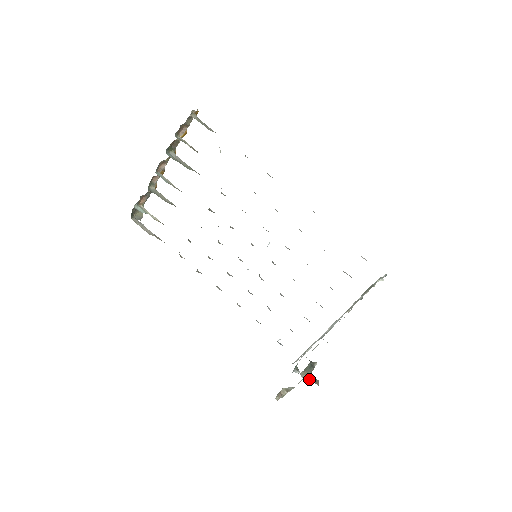
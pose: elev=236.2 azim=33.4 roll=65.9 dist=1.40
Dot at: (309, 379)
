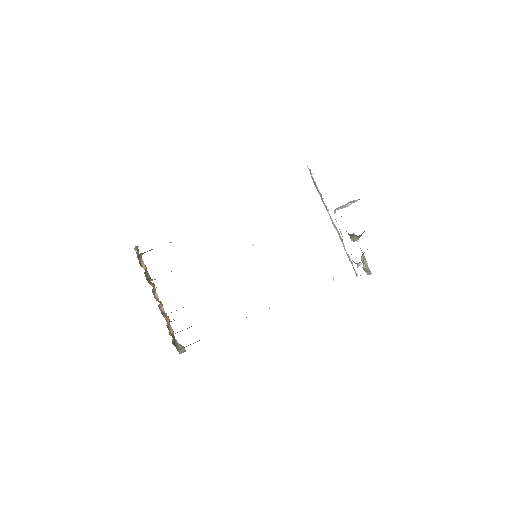
Dot at: (359, 237)
